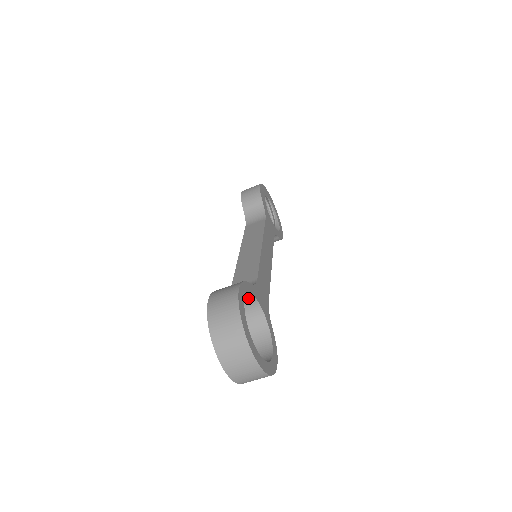
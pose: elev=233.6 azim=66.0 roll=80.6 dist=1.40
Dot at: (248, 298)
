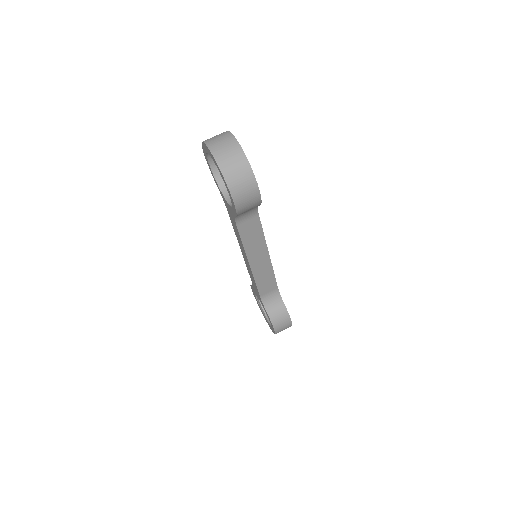
Dot at: occluded
